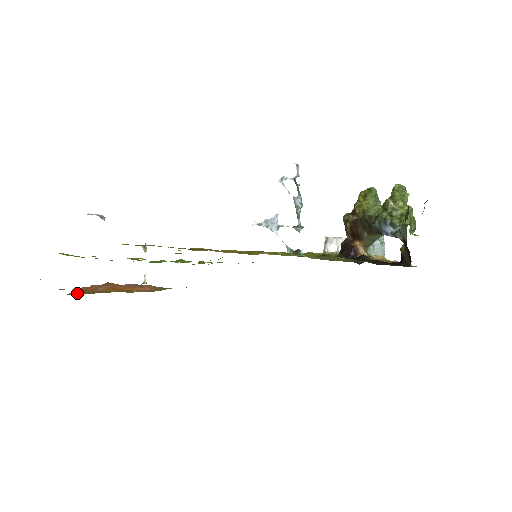
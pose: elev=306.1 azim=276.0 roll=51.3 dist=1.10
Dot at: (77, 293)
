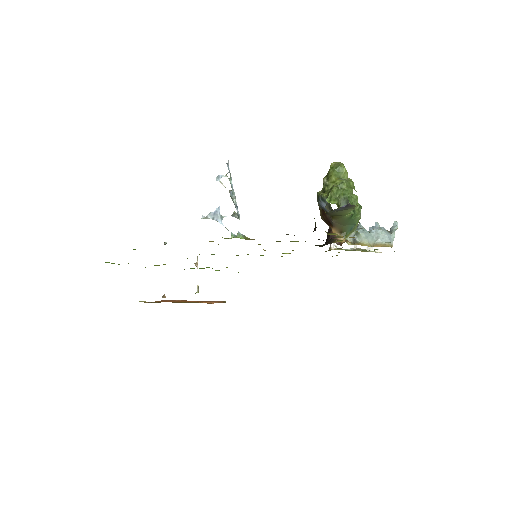
Dot at: (151, 302)
